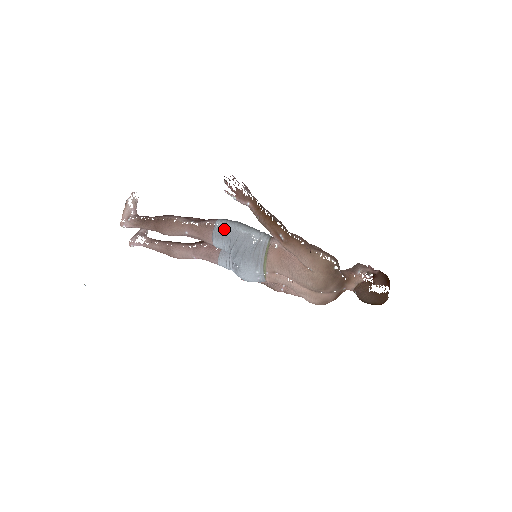
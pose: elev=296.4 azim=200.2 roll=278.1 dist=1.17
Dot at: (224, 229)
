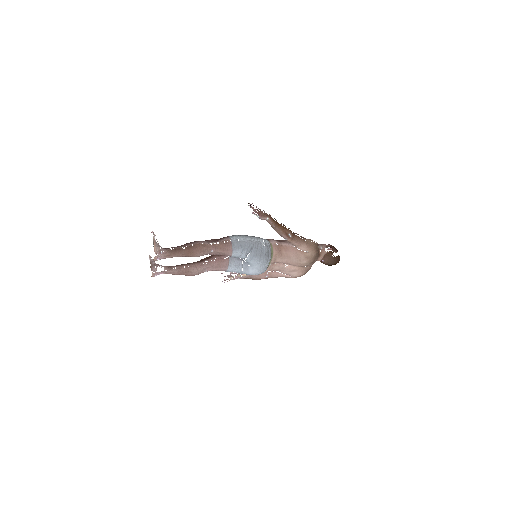
Dot at: (240, 241)
